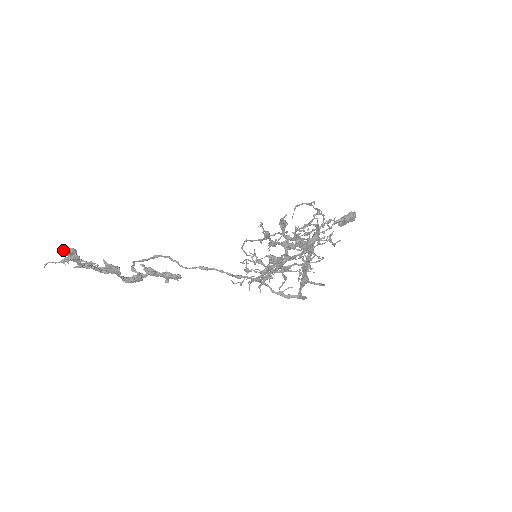
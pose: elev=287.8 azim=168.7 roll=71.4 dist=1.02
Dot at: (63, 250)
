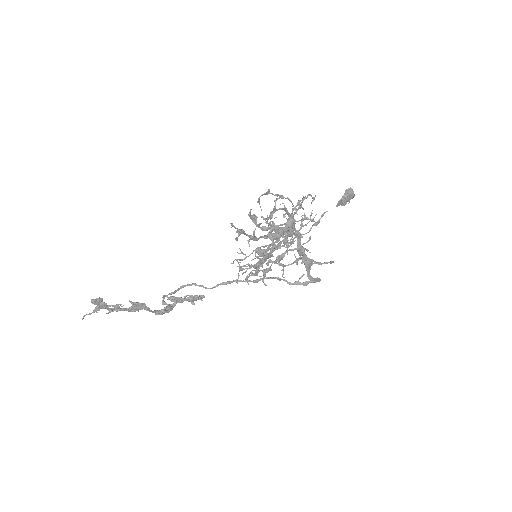
Dot at: (91, 301)
